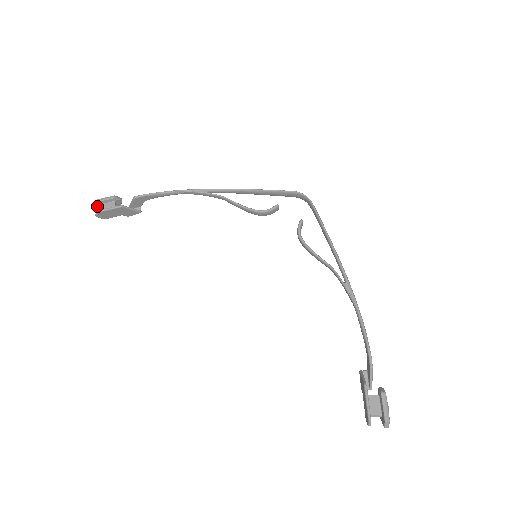
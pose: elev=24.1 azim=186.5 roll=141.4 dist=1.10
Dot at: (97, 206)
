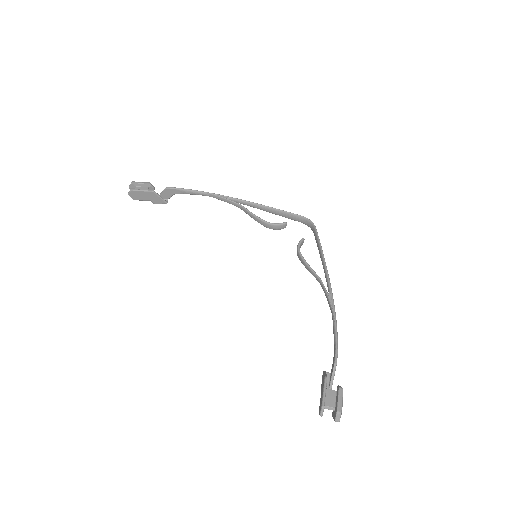
Dot at: (132, 187)
